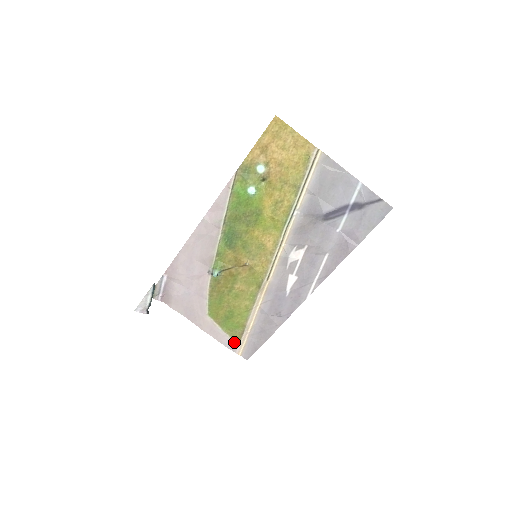
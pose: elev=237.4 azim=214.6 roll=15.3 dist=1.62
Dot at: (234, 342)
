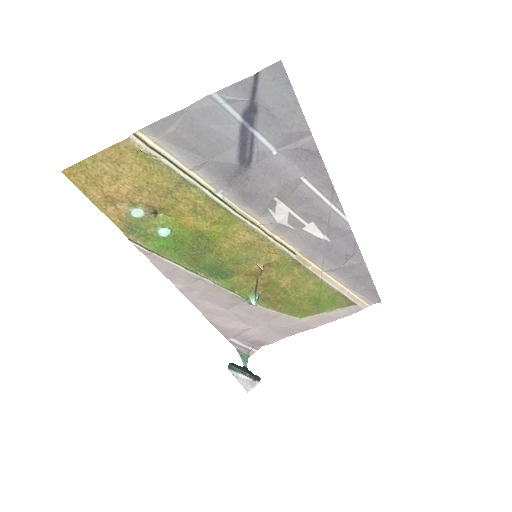
Dot at: (350, 307)
